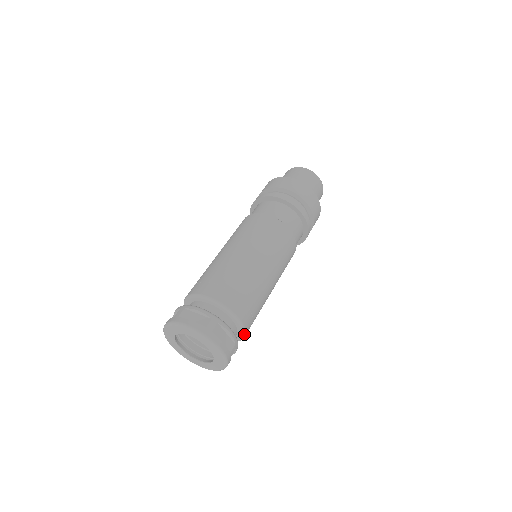
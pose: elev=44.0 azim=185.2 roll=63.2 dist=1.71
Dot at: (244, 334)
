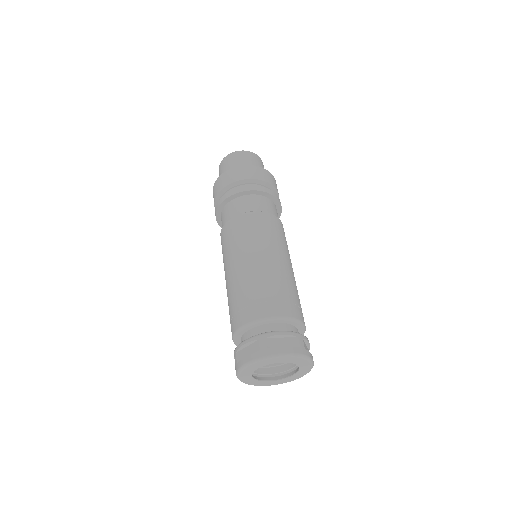
Dot at: occluded
